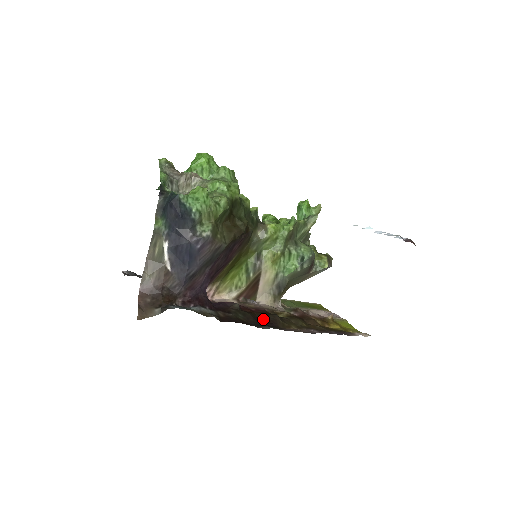
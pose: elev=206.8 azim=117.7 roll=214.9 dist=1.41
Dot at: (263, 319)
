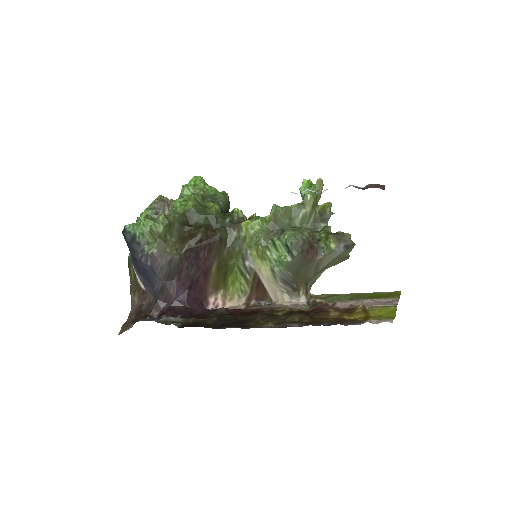
Dot at: (241, 320)
